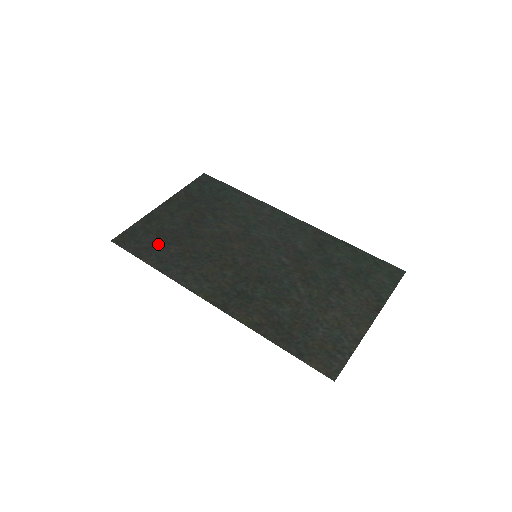
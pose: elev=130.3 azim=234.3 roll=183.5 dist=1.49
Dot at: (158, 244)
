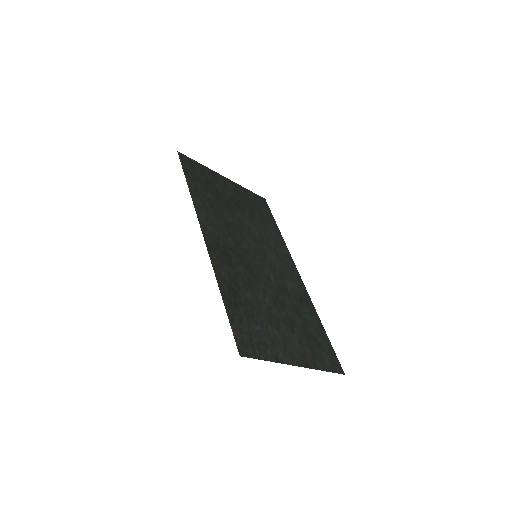
Dot at: (203, 184)
